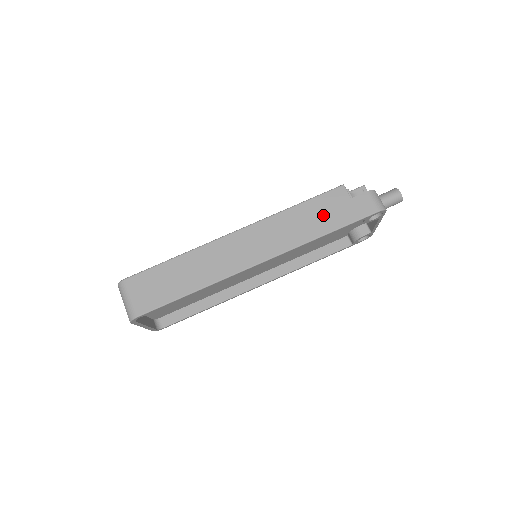
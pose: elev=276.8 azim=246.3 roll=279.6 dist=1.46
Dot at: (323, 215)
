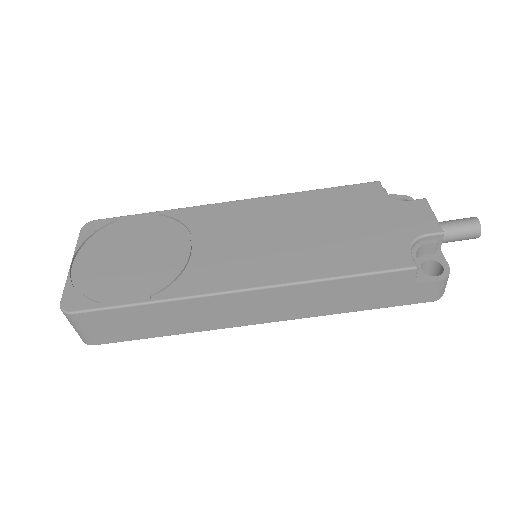
Dot at: (366, 294)
